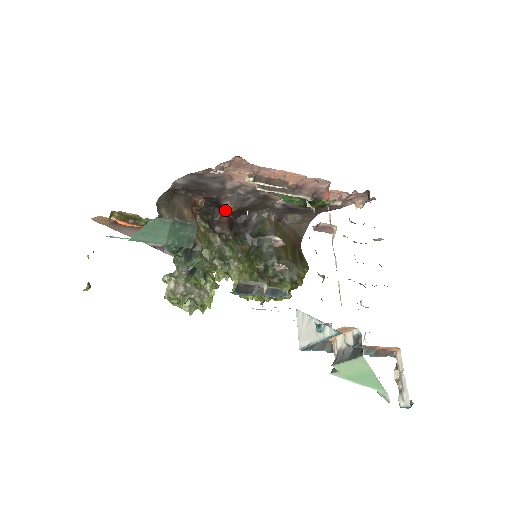
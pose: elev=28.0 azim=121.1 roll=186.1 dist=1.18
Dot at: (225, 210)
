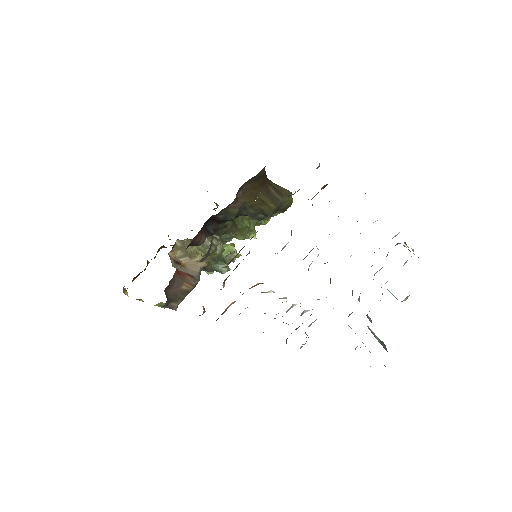
Dot at: (194, 239)
